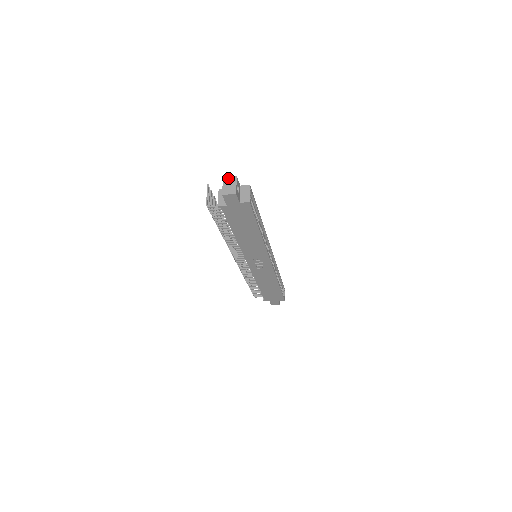
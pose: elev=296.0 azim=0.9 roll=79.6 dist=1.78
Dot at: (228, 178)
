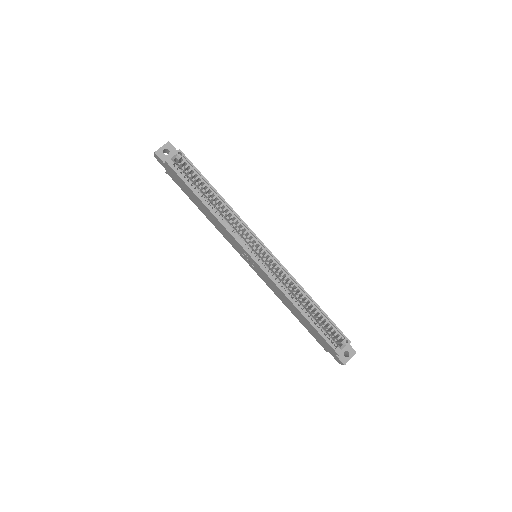
Dot at: occluded
